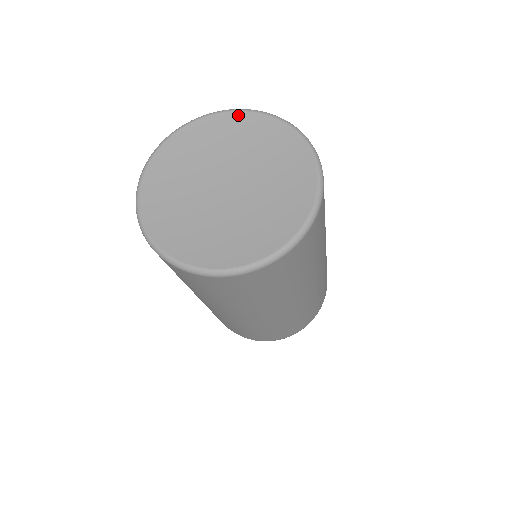
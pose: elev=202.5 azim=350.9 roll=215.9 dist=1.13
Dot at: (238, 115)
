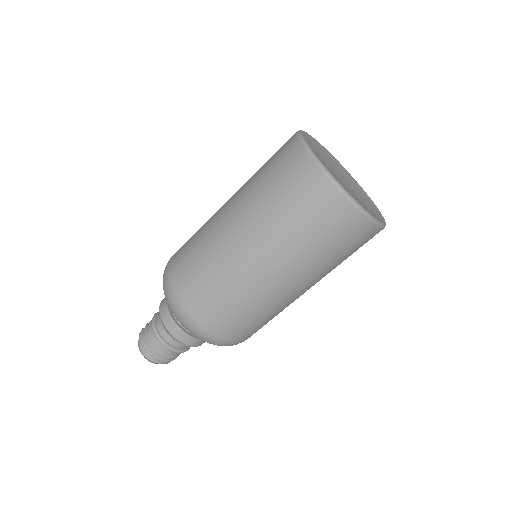
Dot at: (346, 171)
